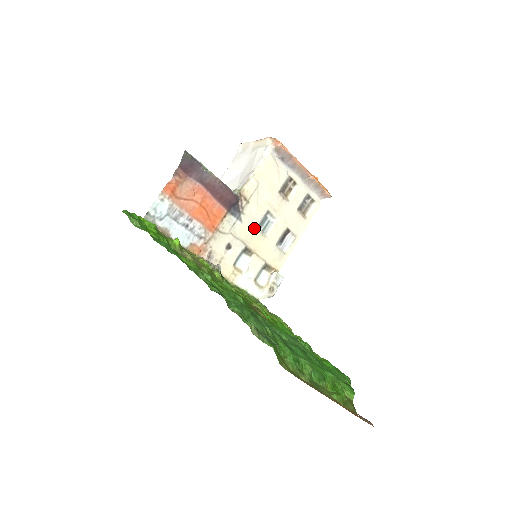
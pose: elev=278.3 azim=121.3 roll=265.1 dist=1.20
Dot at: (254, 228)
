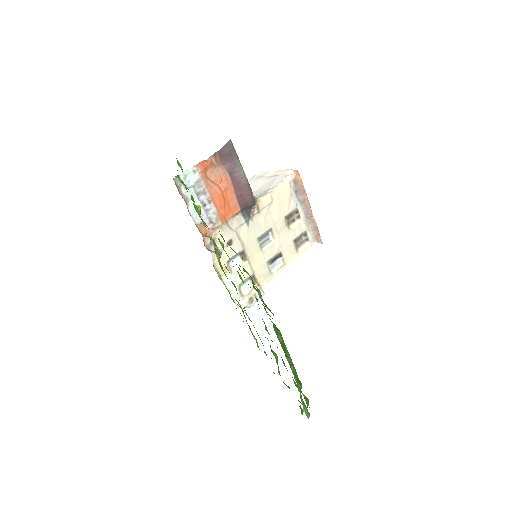
Dot at: (256, 237)
